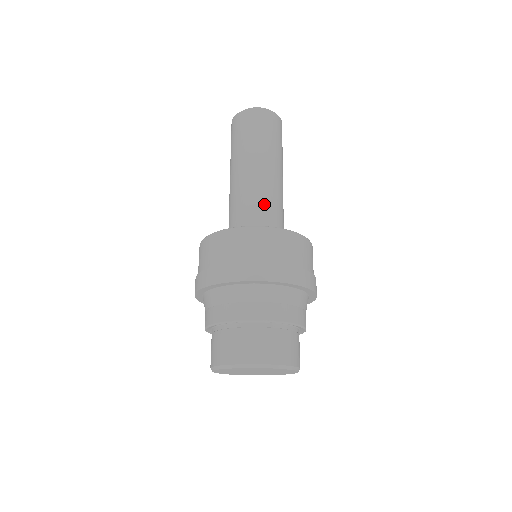
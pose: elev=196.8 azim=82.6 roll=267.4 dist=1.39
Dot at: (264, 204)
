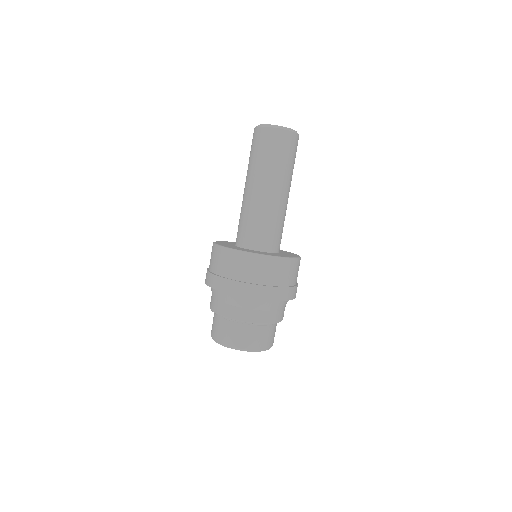
Dot at: (264, 223)
